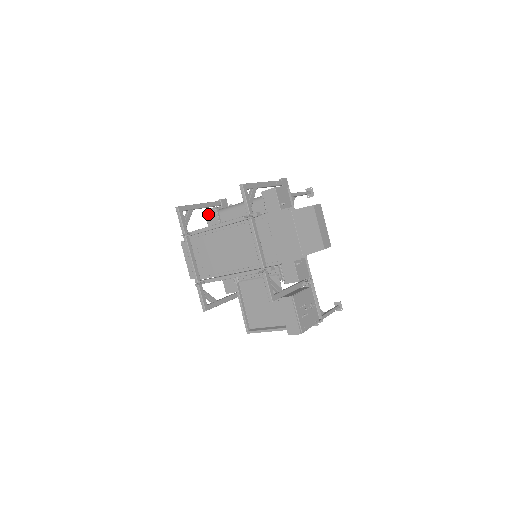
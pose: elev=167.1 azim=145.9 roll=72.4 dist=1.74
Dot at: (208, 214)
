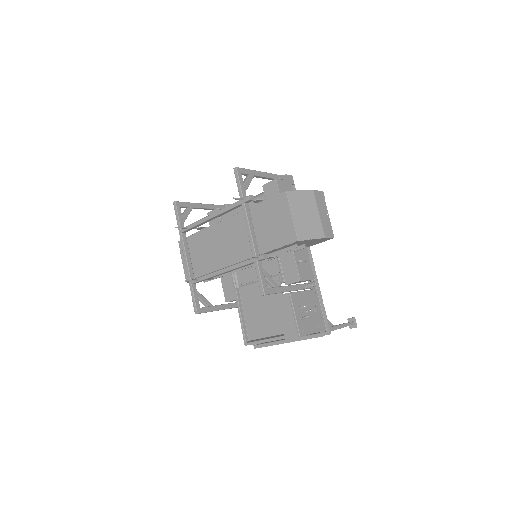
Dot at: occluded
